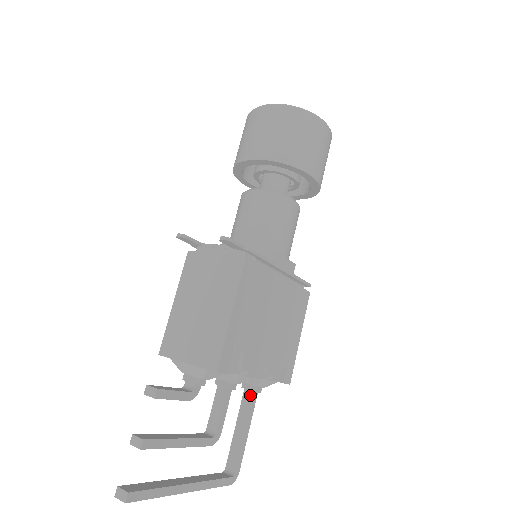
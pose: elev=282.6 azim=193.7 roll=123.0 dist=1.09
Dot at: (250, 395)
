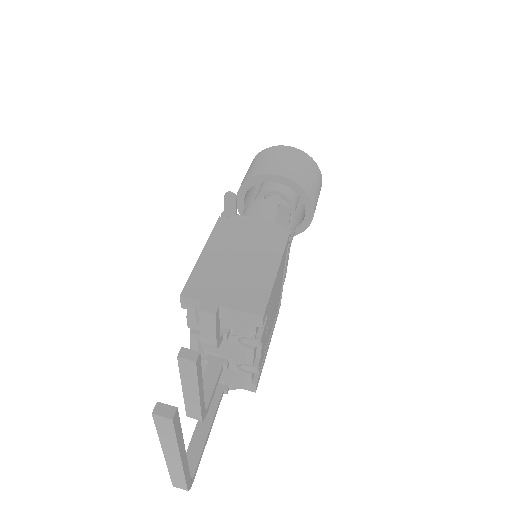
Dot at: (218, 393)
